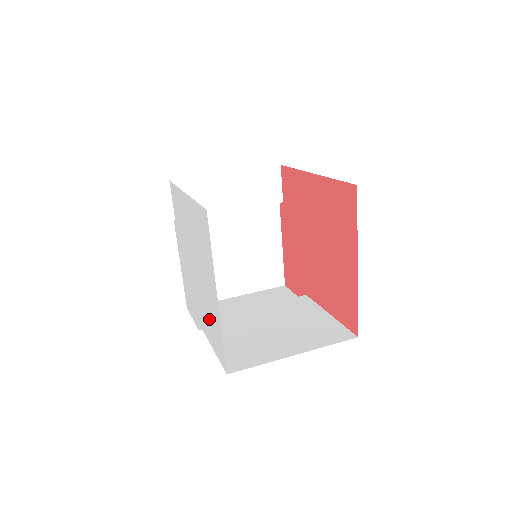
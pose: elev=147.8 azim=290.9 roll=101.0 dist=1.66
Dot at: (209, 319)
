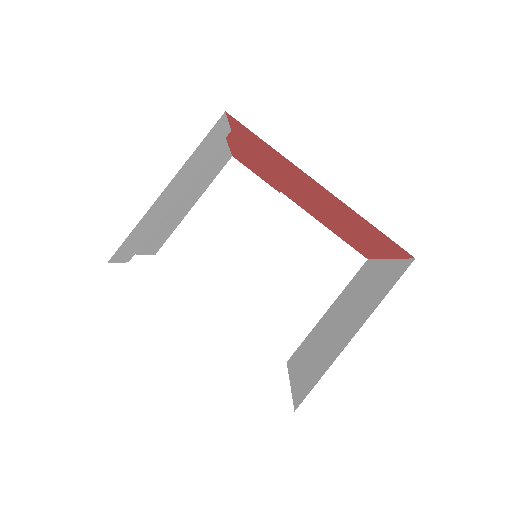
Dot at: occluded
